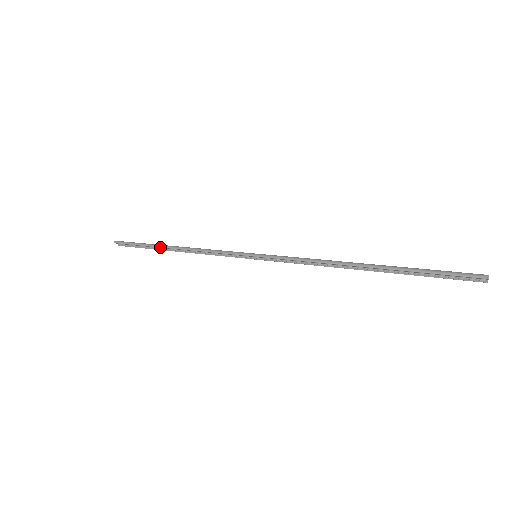
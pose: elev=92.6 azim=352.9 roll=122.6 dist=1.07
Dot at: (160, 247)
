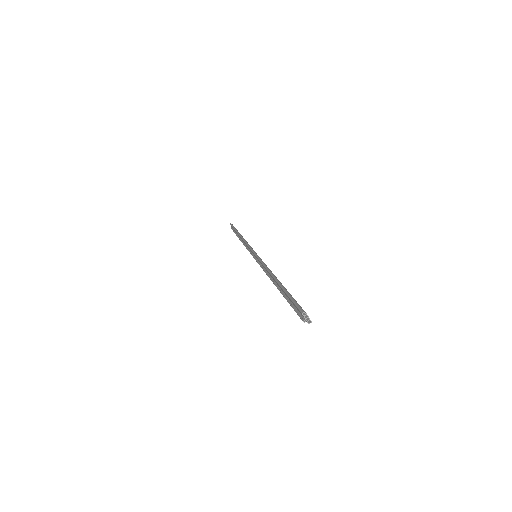
Dot at: (237, 232)
